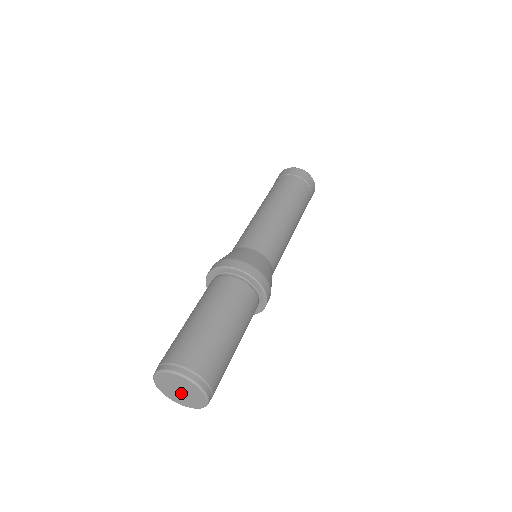
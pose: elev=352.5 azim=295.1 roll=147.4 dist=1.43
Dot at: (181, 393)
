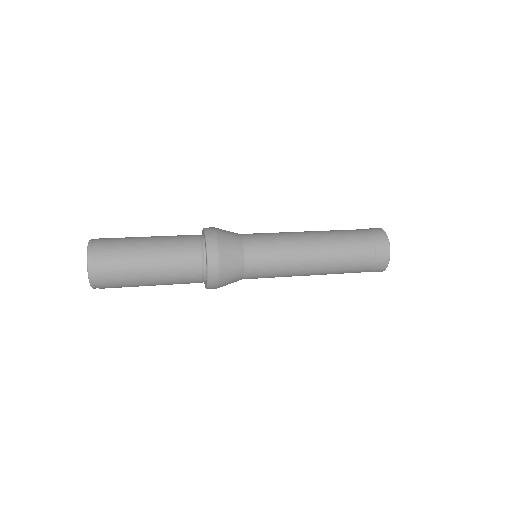
Dot at: occluded
